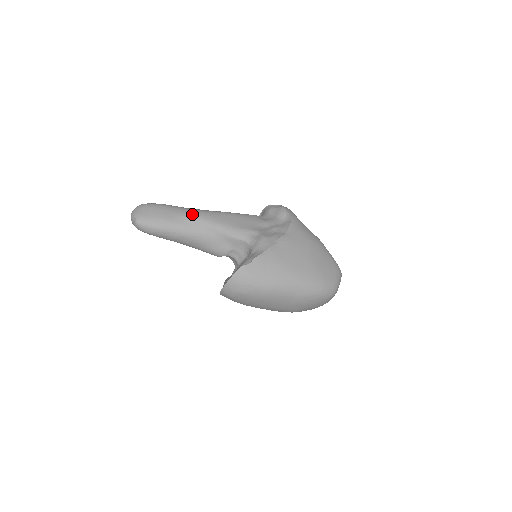
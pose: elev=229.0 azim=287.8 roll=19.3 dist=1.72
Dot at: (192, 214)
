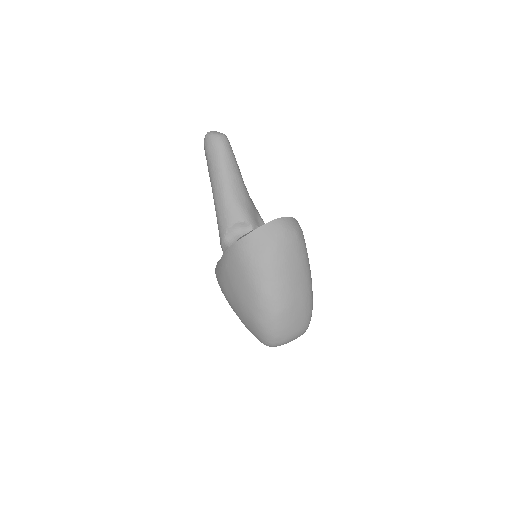
Dot at: occluded
